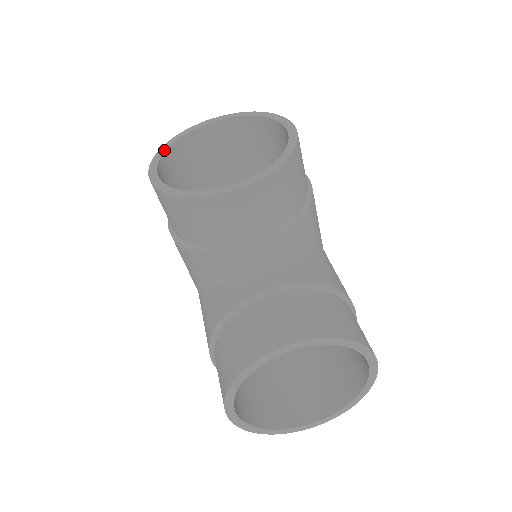
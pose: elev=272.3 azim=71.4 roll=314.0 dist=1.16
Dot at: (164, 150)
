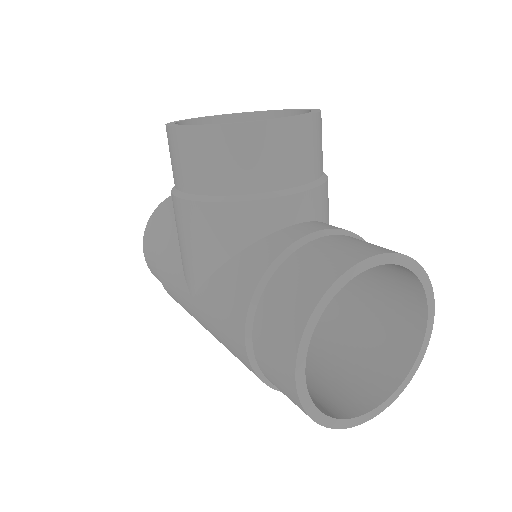
Dot at: (175, 122)
